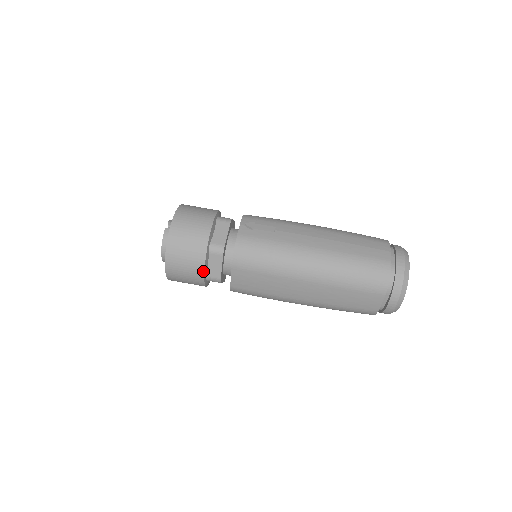
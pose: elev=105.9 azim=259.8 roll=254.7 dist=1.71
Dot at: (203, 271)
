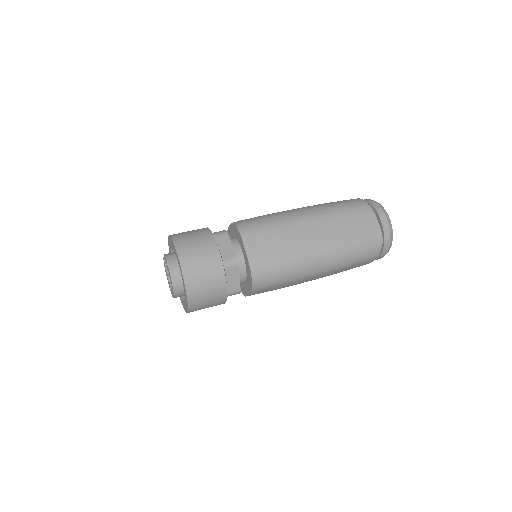
Dot at: (217, 248)
